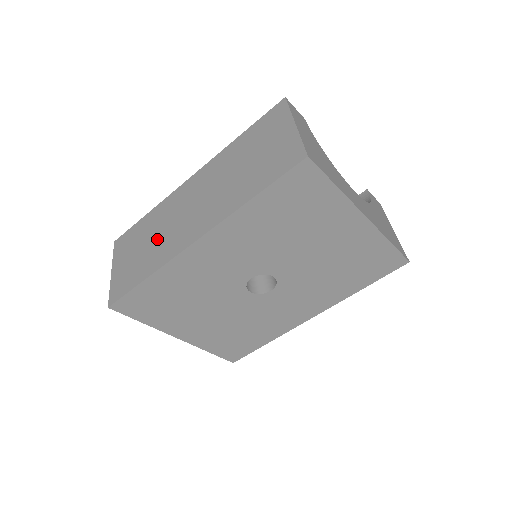
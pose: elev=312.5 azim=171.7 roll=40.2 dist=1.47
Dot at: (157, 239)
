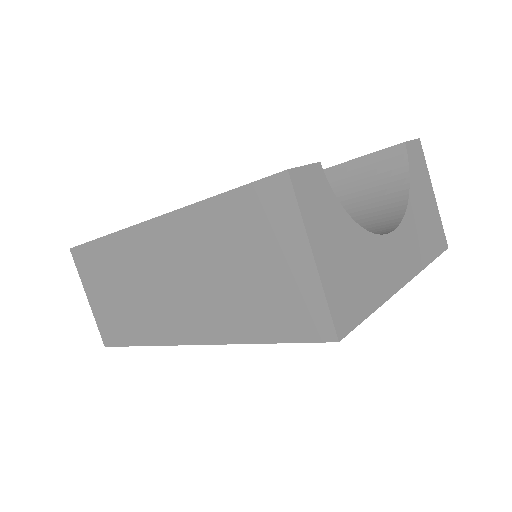
Dot at: (134, 298)
